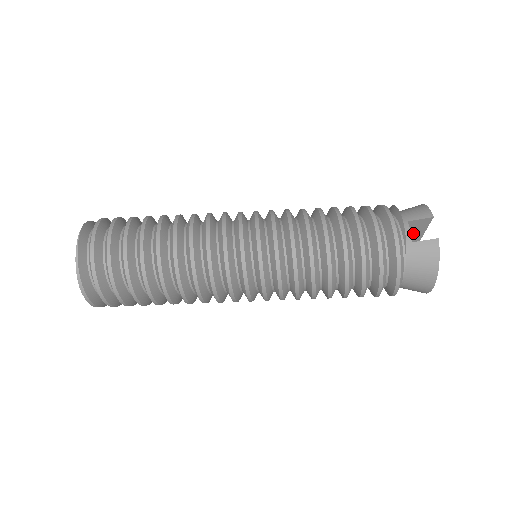
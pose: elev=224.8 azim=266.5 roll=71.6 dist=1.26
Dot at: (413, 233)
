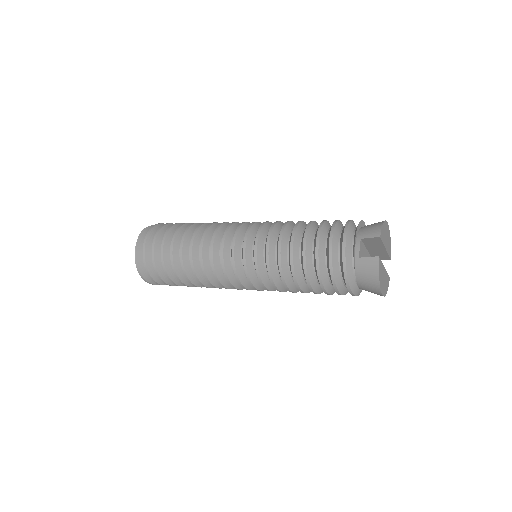
Dot at: (374, 245)
